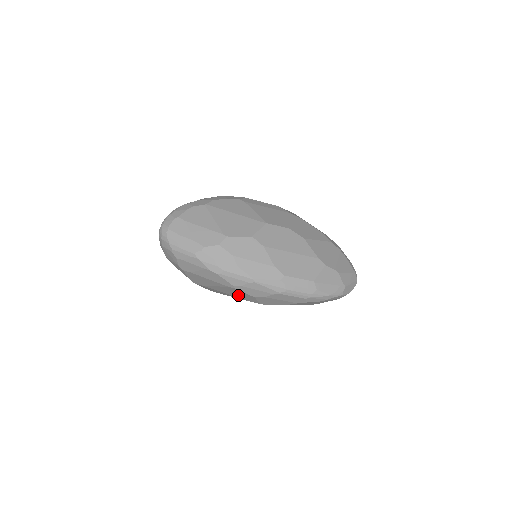
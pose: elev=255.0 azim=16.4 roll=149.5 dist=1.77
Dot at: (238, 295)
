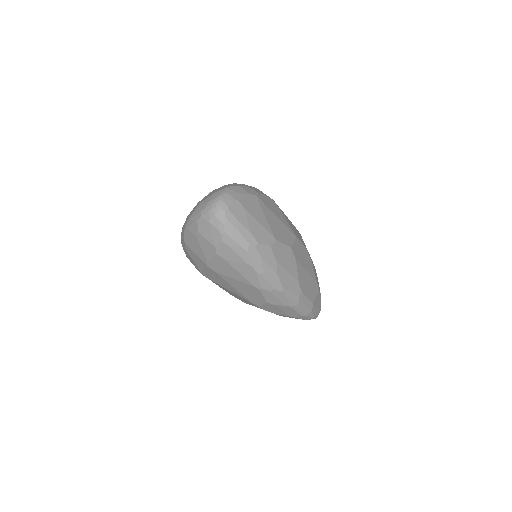
Dot at: (247, 293)
